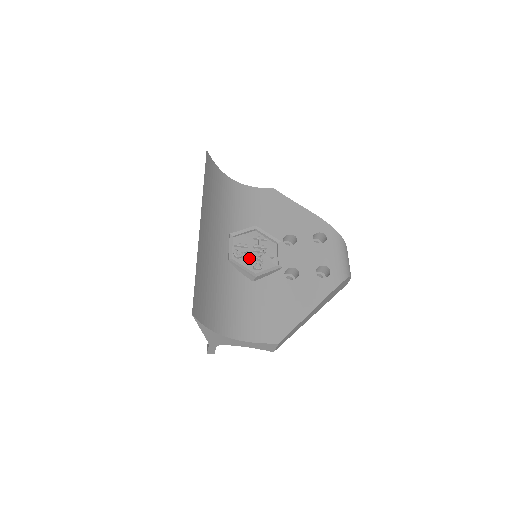
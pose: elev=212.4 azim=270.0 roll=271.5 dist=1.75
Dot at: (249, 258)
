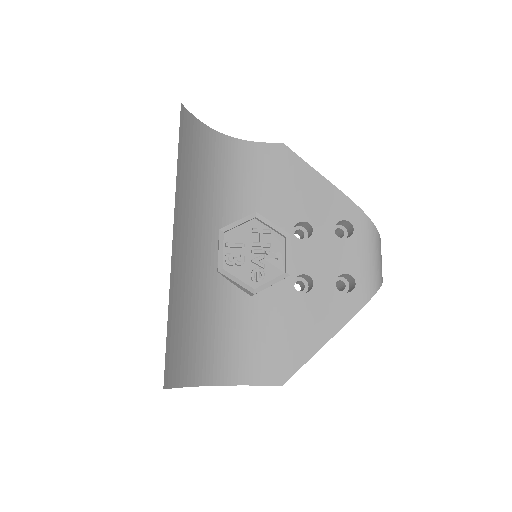
Dot at: (246, 264)
